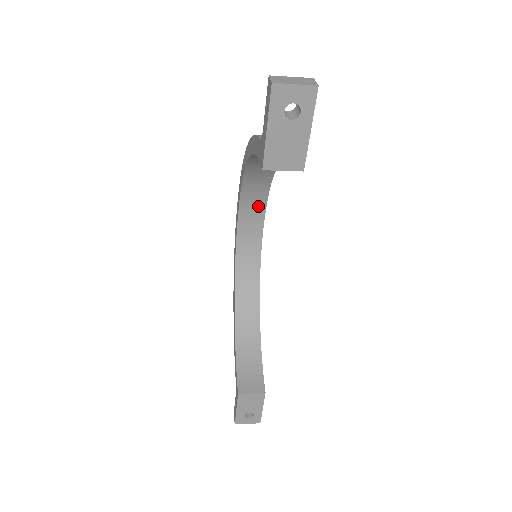
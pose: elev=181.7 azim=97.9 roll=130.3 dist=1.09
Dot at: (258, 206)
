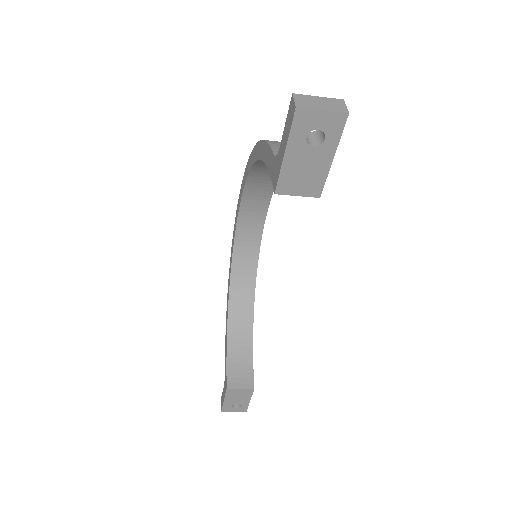
Dot at: (262, 199)
